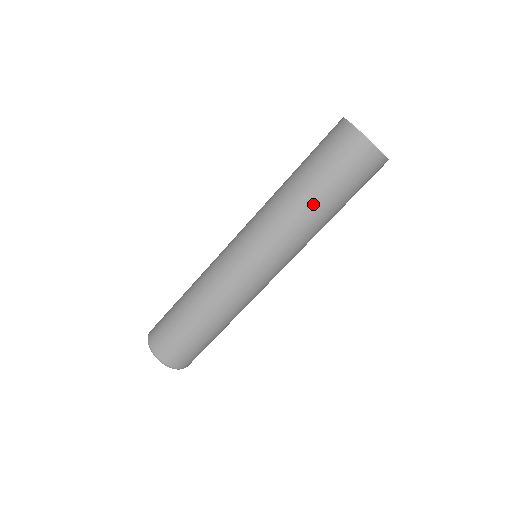
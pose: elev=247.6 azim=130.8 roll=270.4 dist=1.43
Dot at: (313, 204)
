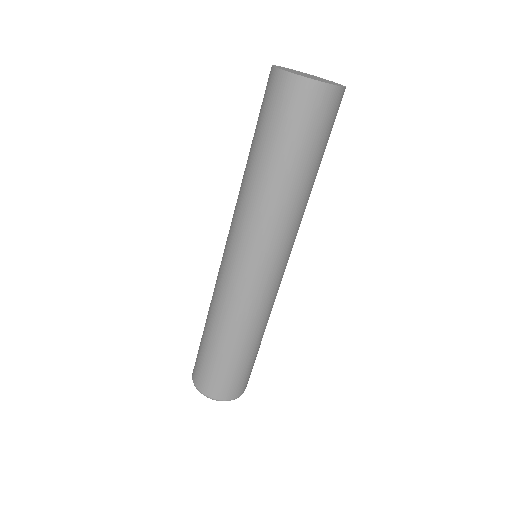
Dot at: (269, 175)
